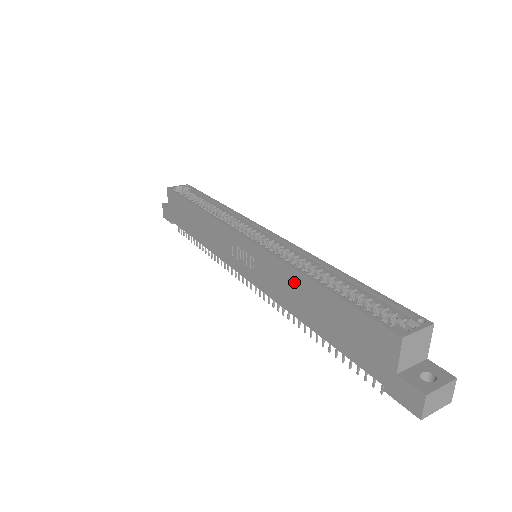
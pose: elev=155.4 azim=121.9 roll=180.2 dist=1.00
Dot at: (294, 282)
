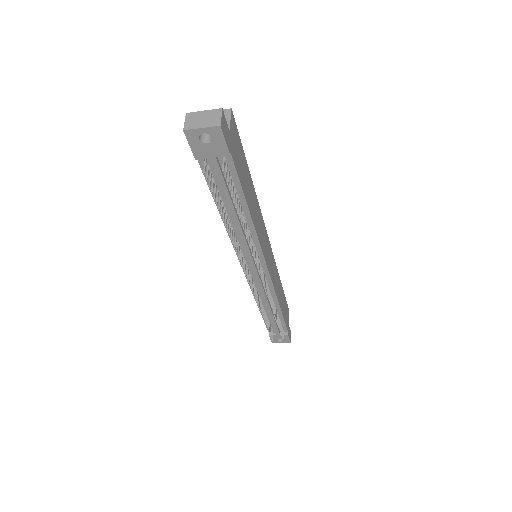
Dot at: occluded
